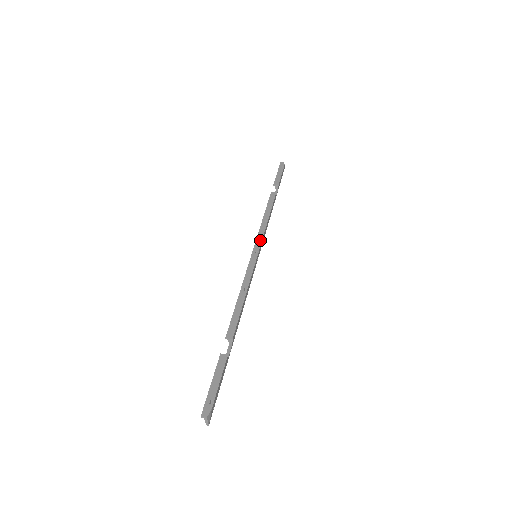
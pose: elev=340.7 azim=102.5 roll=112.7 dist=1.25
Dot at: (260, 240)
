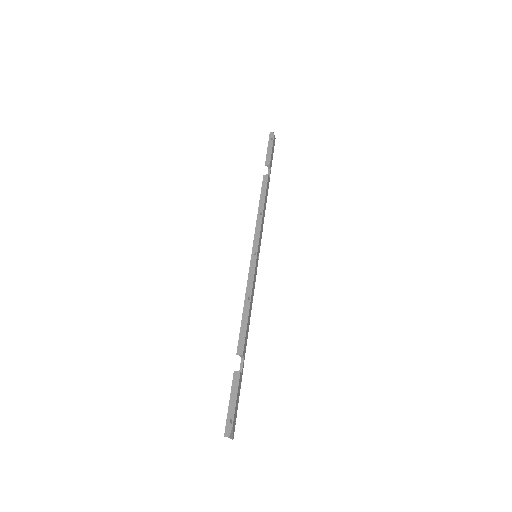
Dot at: (257, 238)
